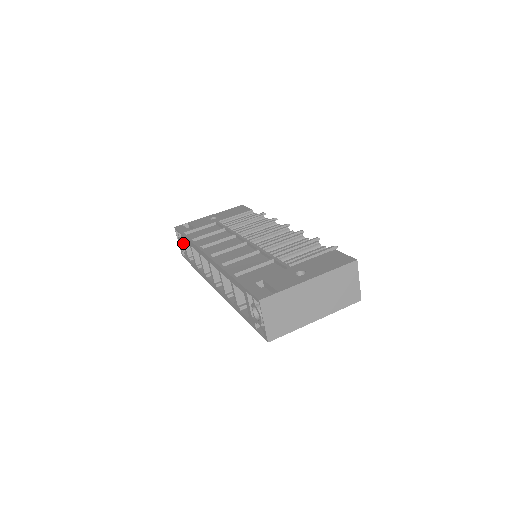
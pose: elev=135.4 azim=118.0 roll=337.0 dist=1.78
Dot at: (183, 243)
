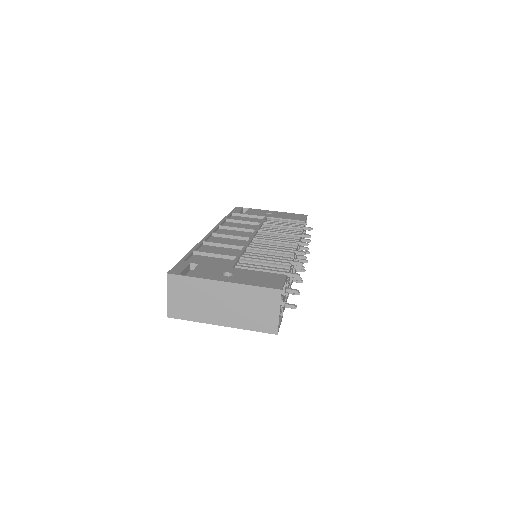
Dot at: occluded
